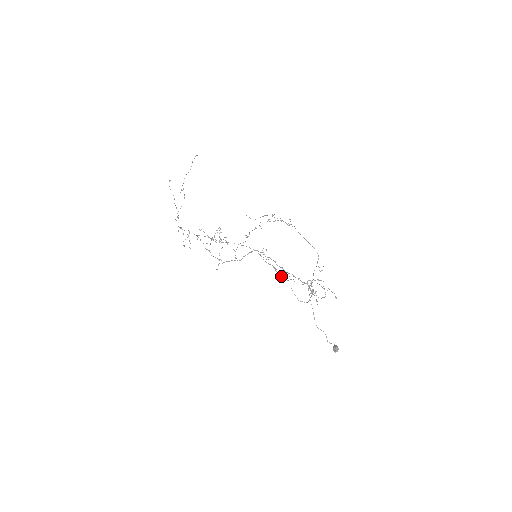
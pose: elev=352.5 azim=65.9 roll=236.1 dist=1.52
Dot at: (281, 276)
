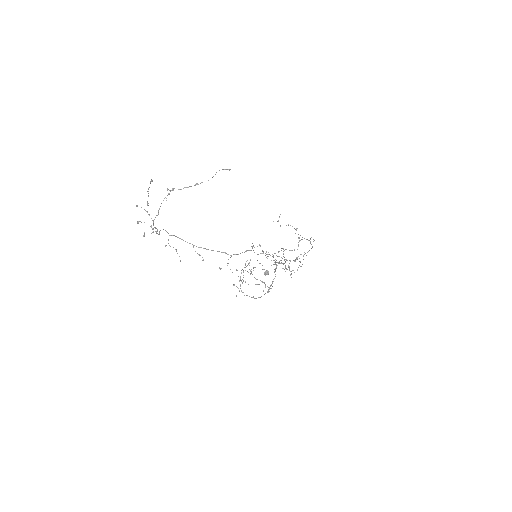
Dot at: occluded
